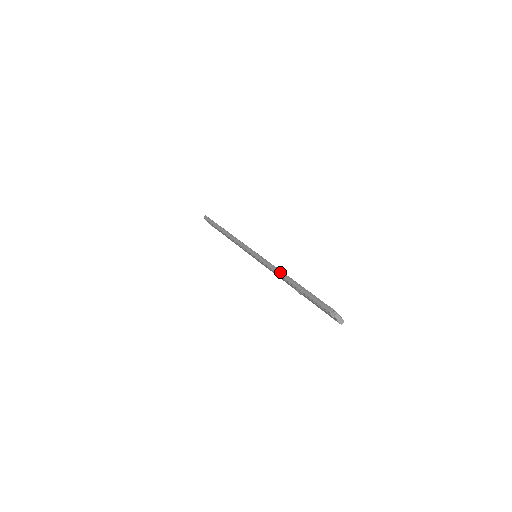
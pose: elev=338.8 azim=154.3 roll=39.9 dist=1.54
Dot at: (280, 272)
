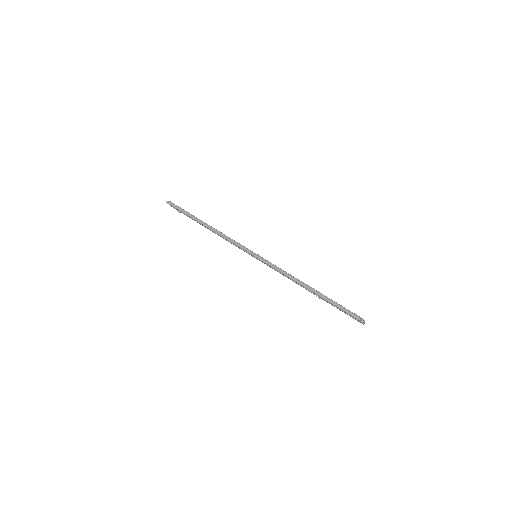
Dot at: (297, 280)
